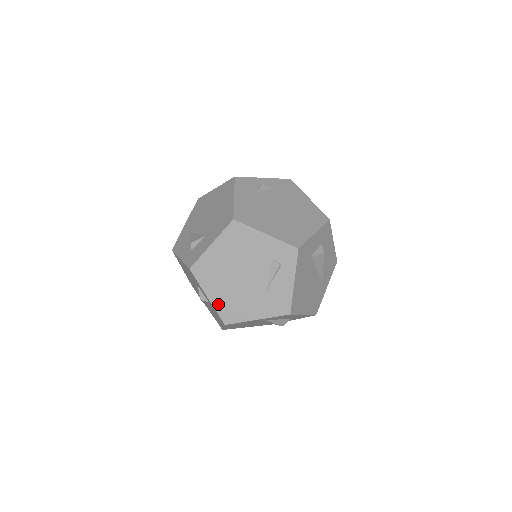
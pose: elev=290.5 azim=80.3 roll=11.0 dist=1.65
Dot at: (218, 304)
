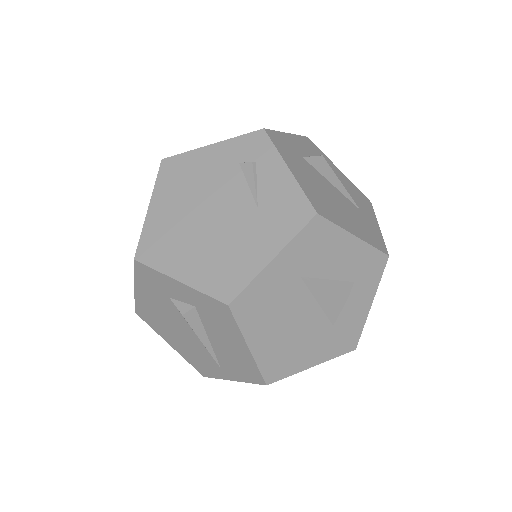
Dot at: (199, 280)
